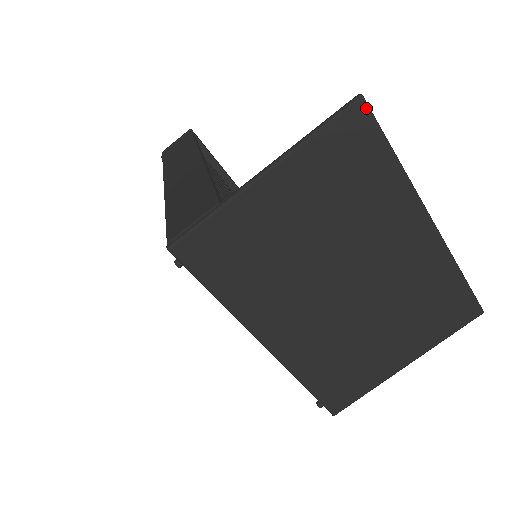
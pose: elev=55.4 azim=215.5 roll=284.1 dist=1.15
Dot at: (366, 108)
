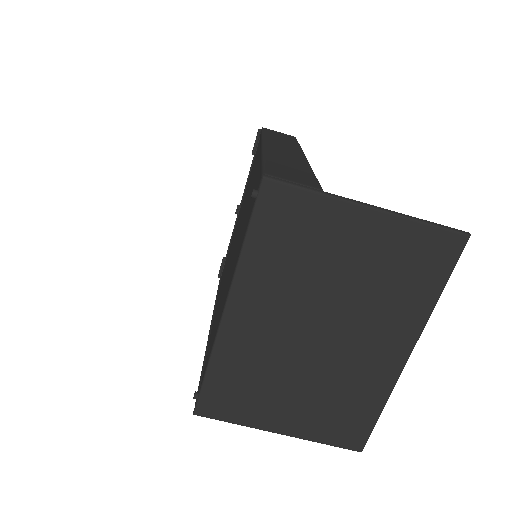
Dot at: (464, 245)
